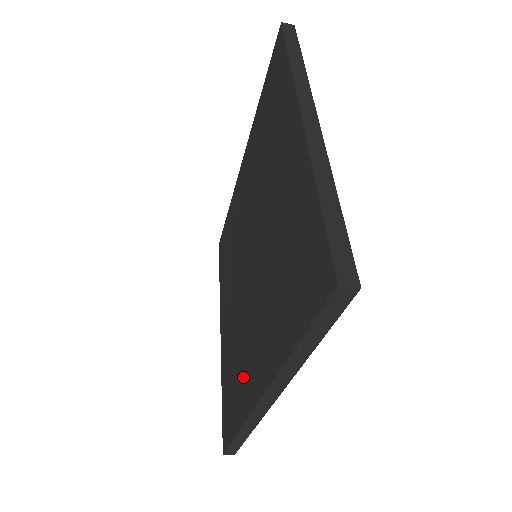
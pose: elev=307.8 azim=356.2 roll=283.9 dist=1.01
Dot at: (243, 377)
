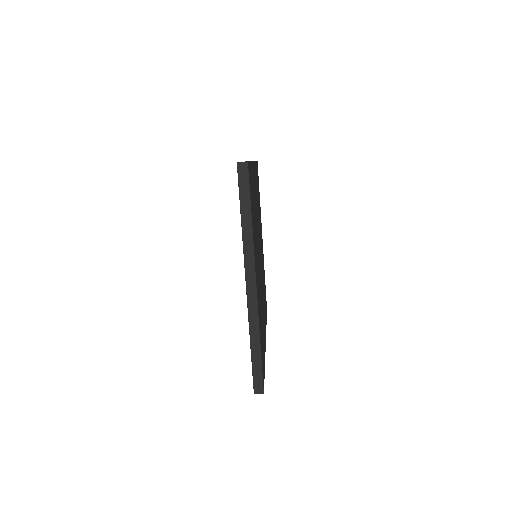
Dot at: occluded
